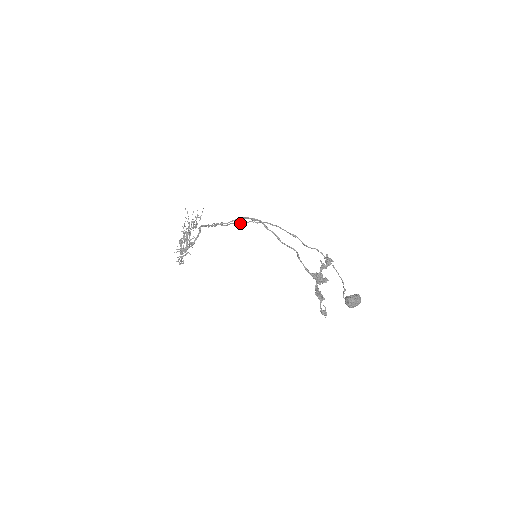
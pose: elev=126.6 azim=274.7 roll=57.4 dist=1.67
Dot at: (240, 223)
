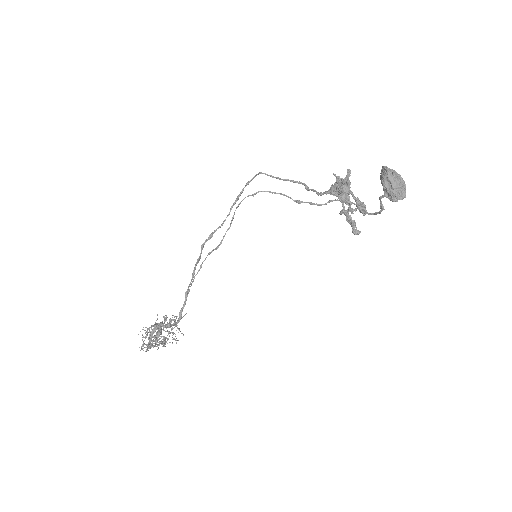
Dot at: (233, 215)
